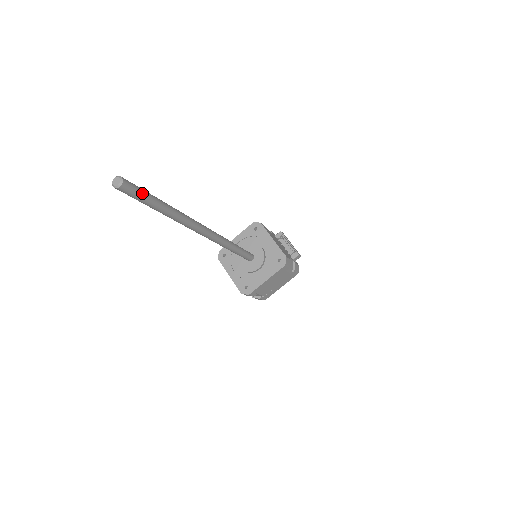
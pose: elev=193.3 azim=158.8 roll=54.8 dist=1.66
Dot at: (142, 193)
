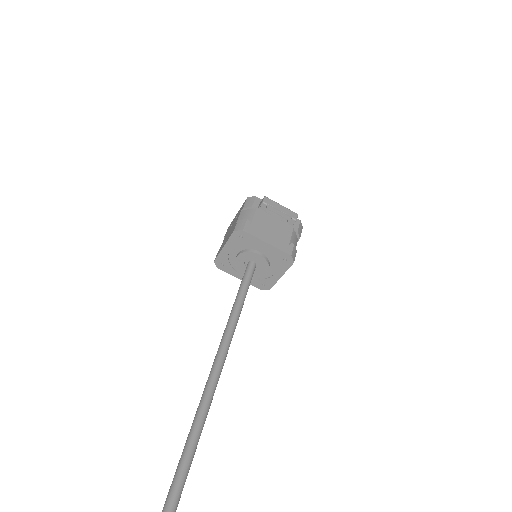
Dot at: (181, 490)
